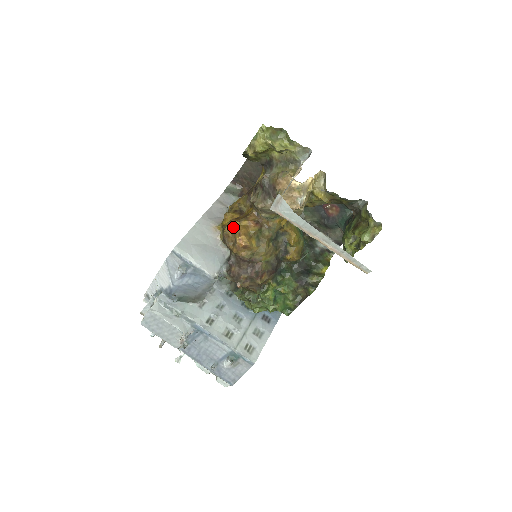
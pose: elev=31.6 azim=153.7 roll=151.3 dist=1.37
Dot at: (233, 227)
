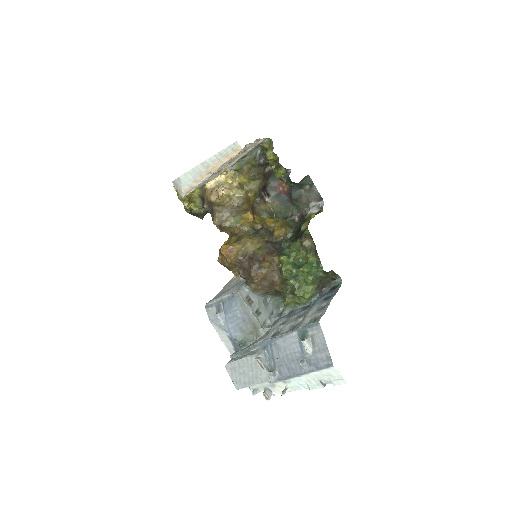
Dot at: (219, 252)
